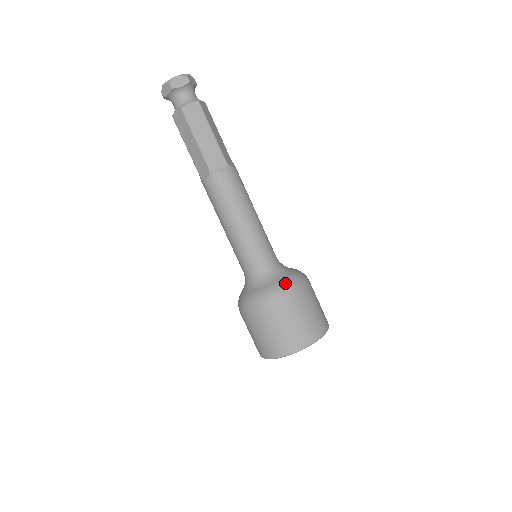
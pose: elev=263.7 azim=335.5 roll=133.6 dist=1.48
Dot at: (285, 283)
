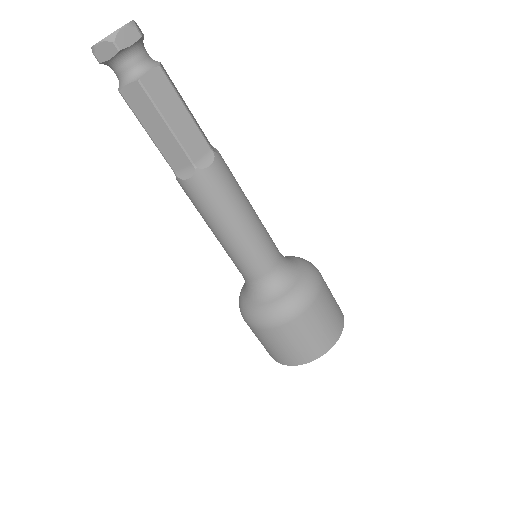
Dot at: (272, 310)
